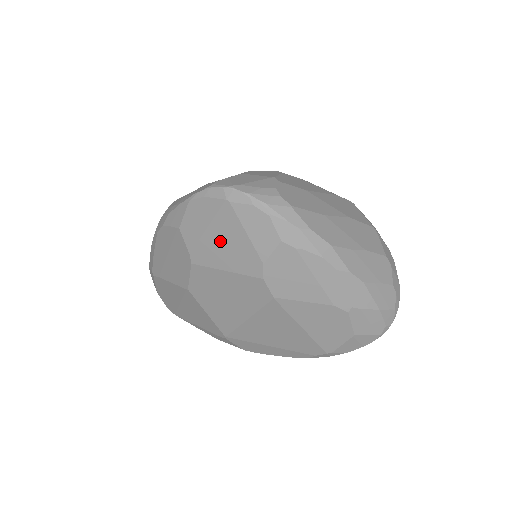
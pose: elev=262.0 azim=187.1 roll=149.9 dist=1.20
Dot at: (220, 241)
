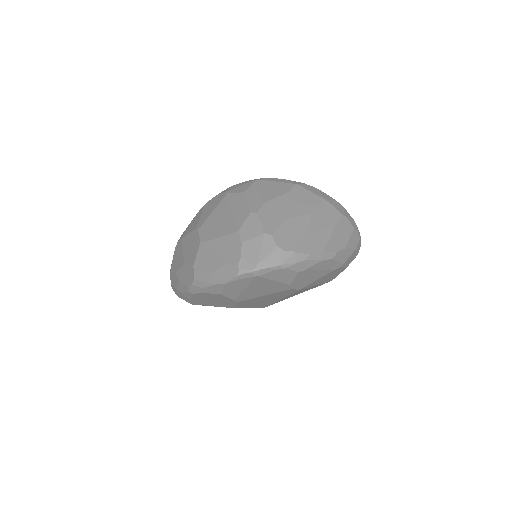
Dot at: (256, 289)
